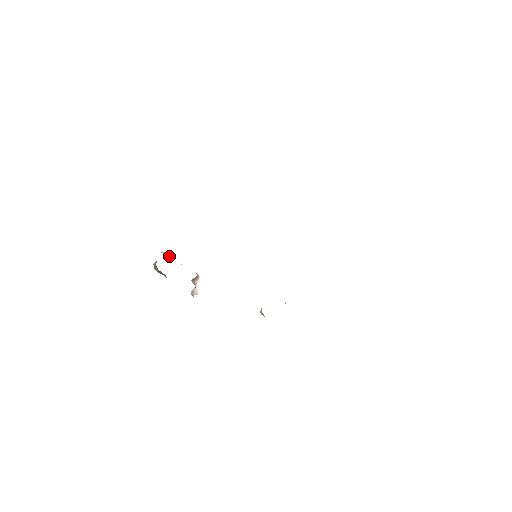
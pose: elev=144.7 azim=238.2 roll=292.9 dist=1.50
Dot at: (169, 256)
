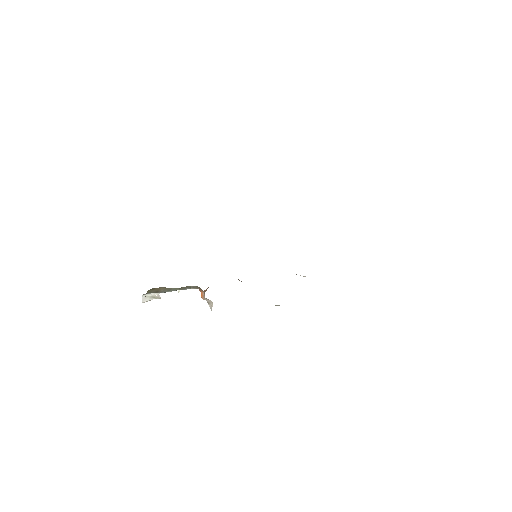
Dot at: (153, 298)
